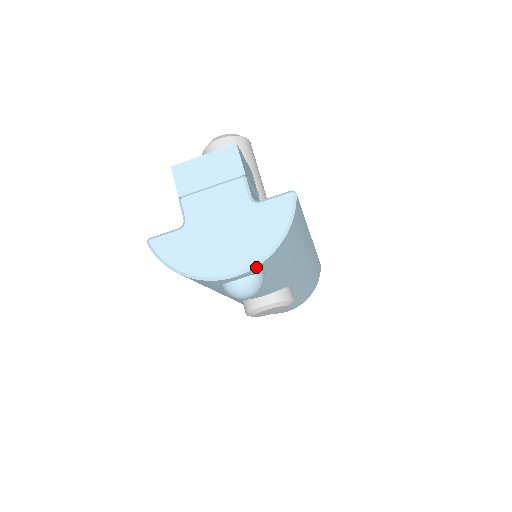
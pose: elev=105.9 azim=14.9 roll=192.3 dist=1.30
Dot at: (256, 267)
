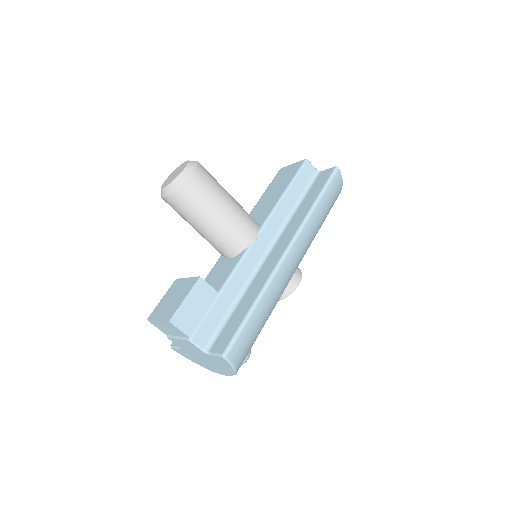
Dot at: occluded
